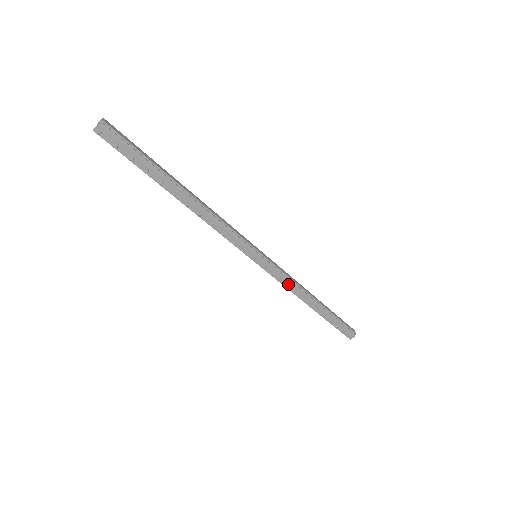
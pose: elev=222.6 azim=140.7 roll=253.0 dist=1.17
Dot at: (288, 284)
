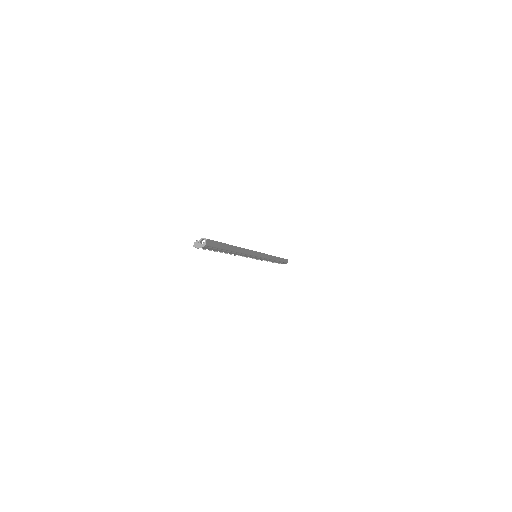
Dot at: (265, 260)
